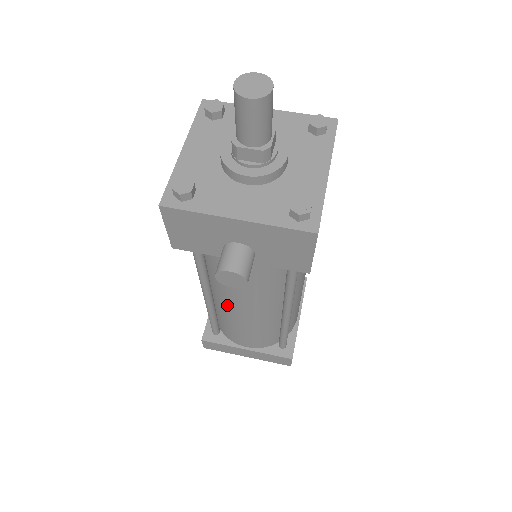
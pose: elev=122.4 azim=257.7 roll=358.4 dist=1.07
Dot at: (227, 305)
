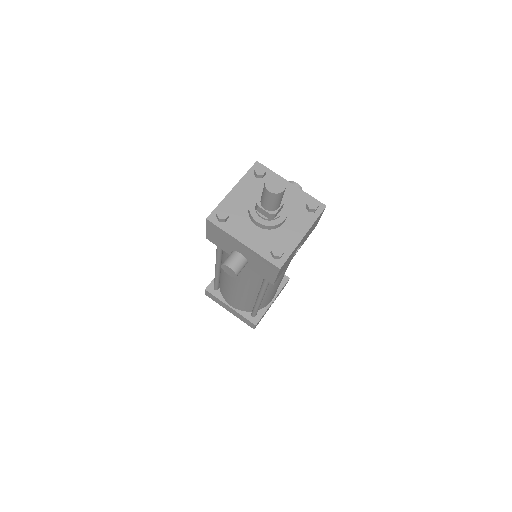
Dot at: (227, 278)
